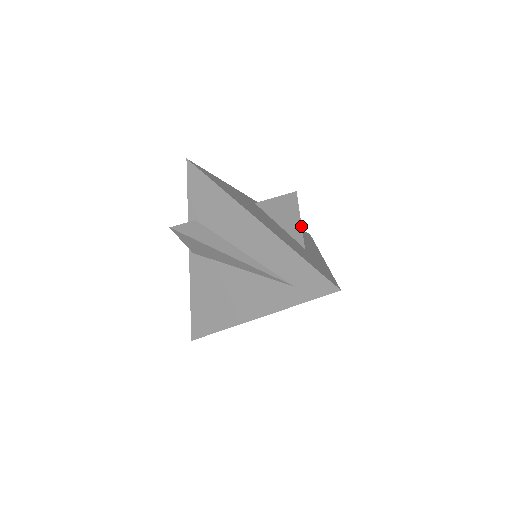
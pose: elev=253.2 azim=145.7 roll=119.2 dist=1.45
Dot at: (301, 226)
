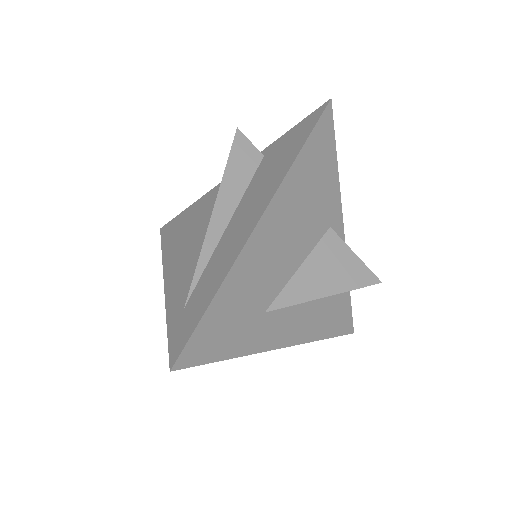
Dot at: (310, 300)
